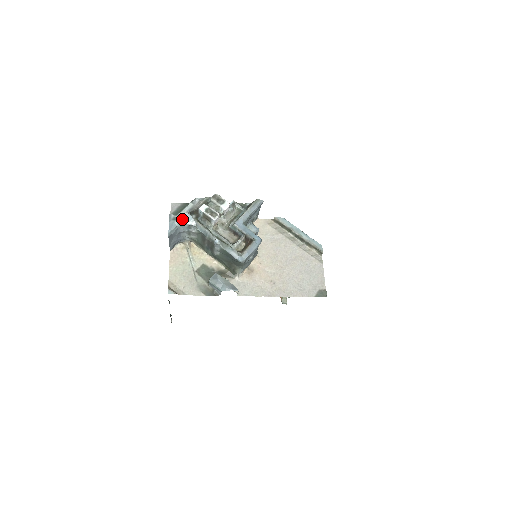
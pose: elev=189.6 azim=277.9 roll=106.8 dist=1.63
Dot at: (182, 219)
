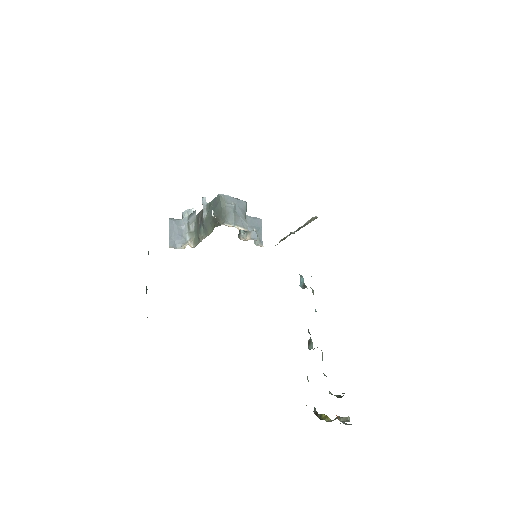
Dot at: (184, 212)
